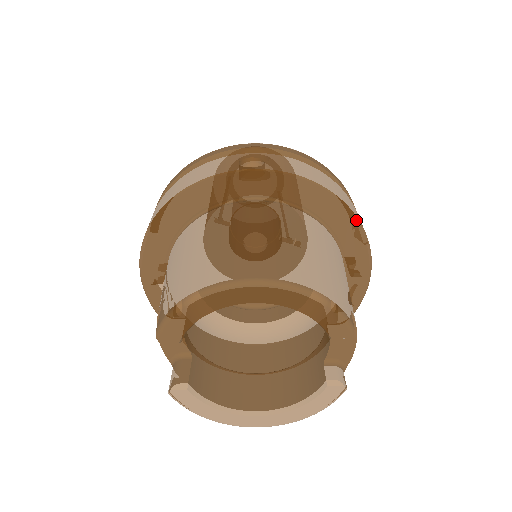
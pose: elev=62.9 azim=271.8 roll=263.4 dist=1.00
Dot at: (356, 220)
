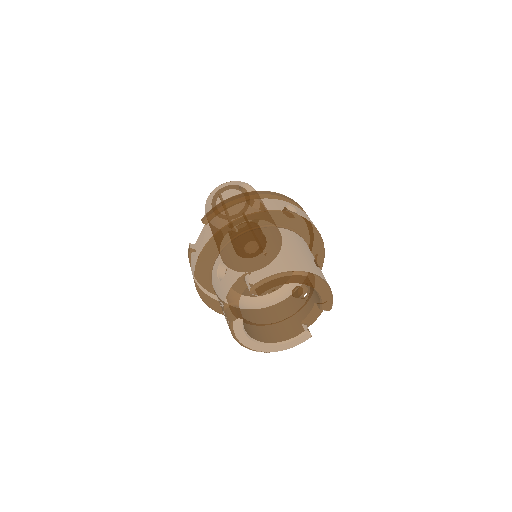
Dot at: (324, 253)
